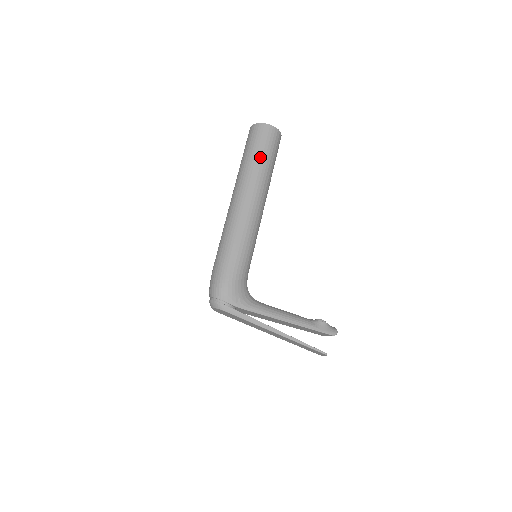
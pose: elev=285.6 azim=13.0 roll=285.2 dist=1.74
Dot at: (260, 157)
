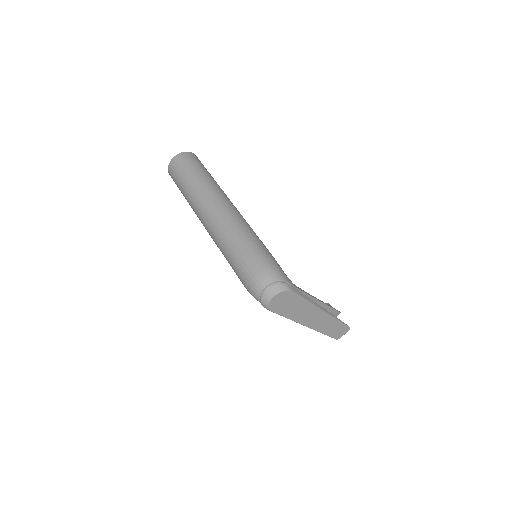
Dot at: (208, 174)
